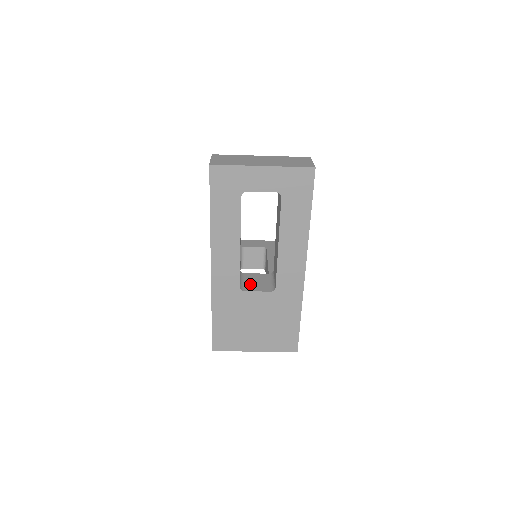
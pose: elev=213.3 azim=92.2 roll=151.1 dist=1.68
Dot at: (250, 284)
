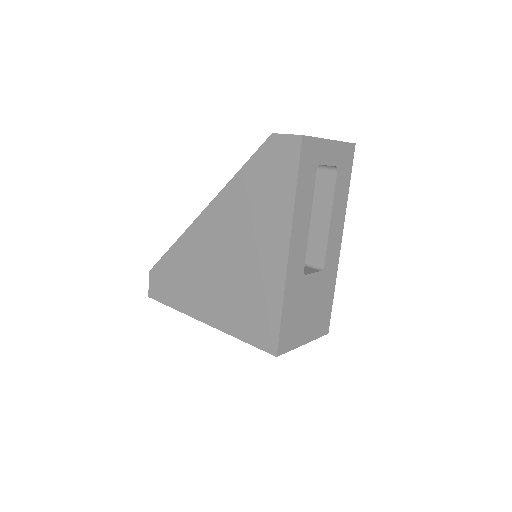
Dot at: occluded
